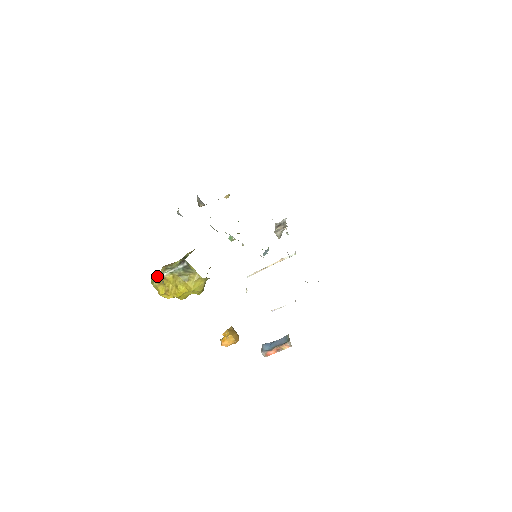
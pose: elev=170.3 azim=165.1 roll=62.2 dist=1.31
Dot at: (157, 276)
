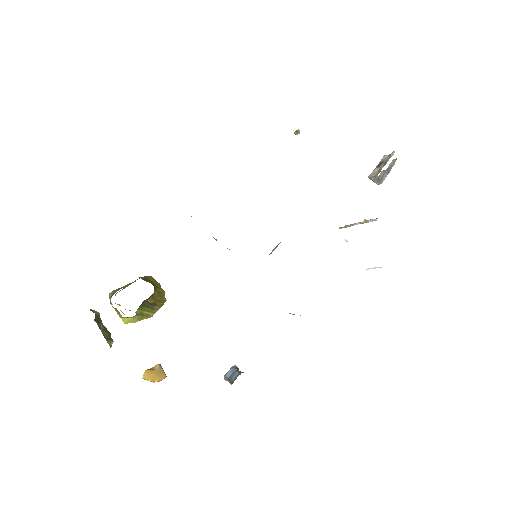
Dot at: occluded
